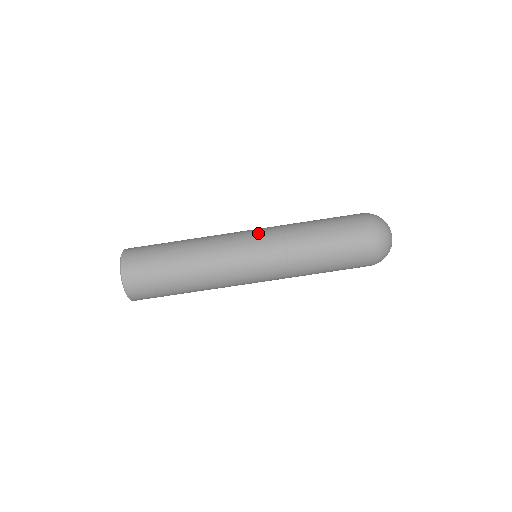
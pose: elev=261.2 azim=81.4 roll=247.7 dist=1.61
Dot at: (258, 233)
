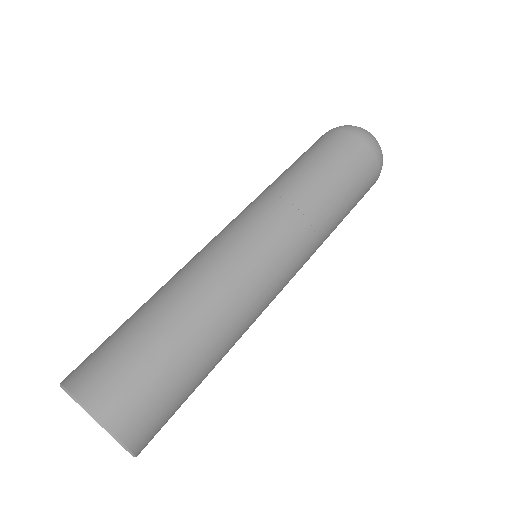
Dot at: occluded
